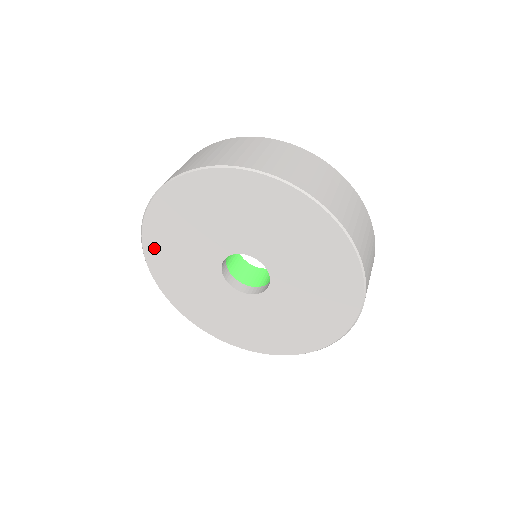
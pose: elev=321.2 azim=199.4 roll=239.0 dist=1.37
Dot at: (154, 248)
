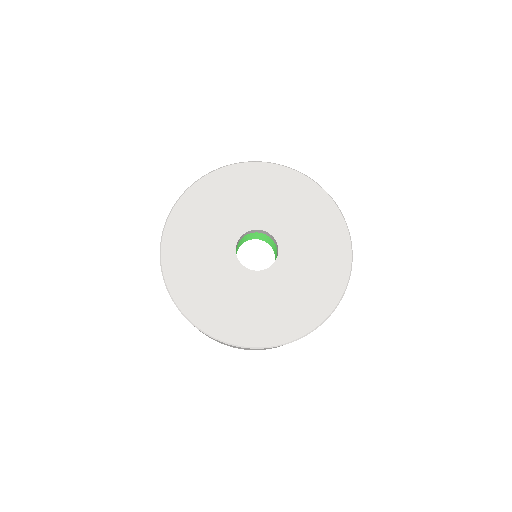
Dot at: (204, 189)
